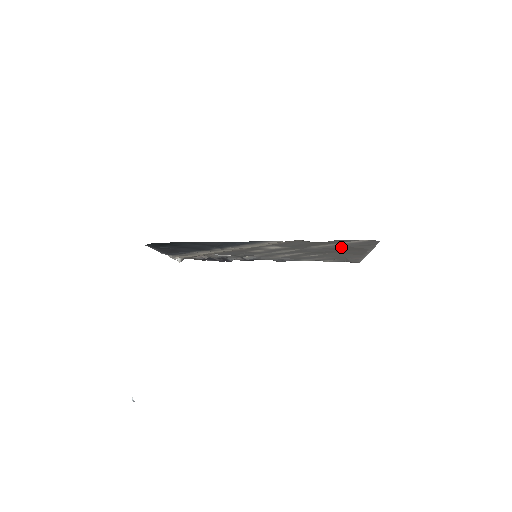
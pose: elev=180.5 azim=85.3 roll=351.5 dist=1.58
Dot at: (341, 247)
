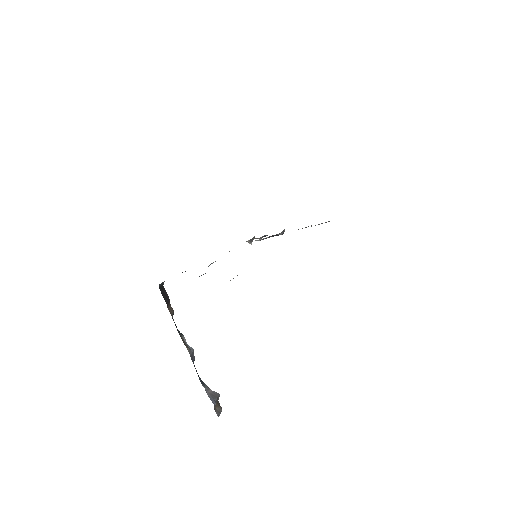
Dot at: occluded
